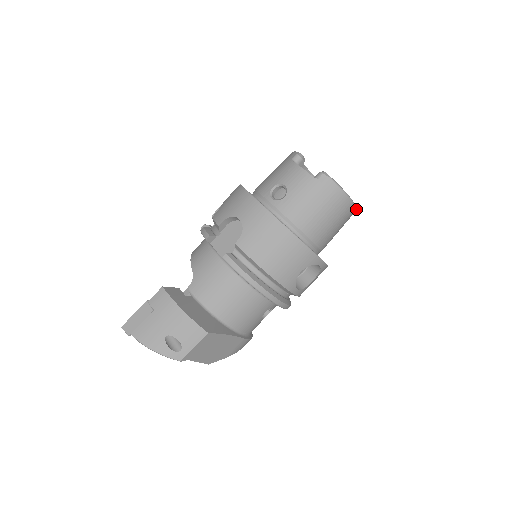
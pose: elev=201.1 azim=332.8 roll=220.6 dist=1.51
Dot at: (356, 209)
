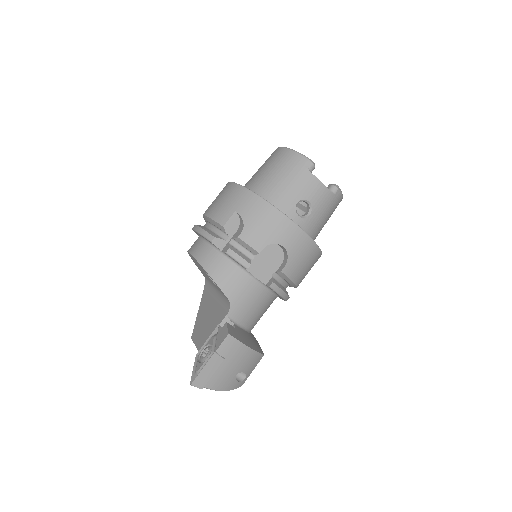
Dot at: occluded
